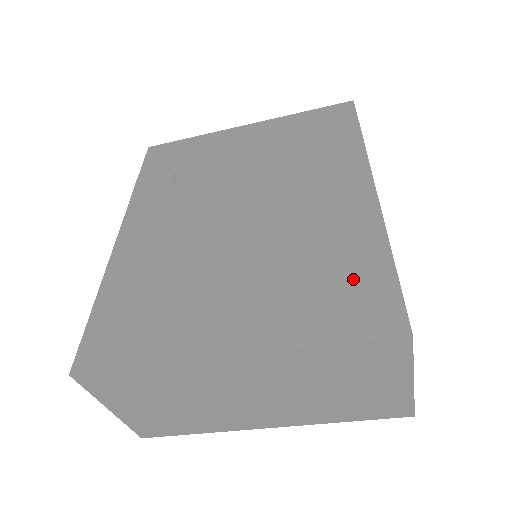
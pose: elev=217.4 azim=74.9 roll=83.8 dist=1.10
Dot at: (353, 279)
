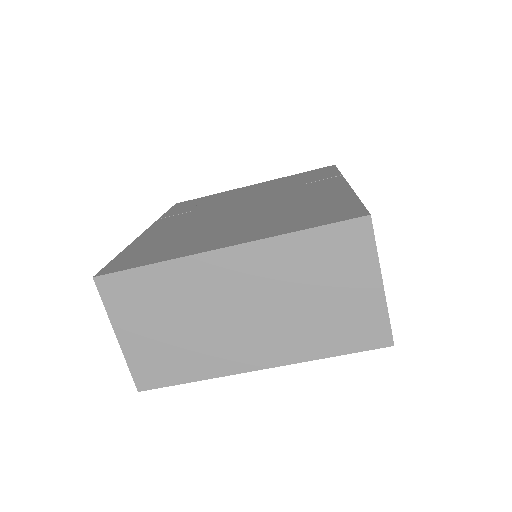
Dot at: (328, 208)
